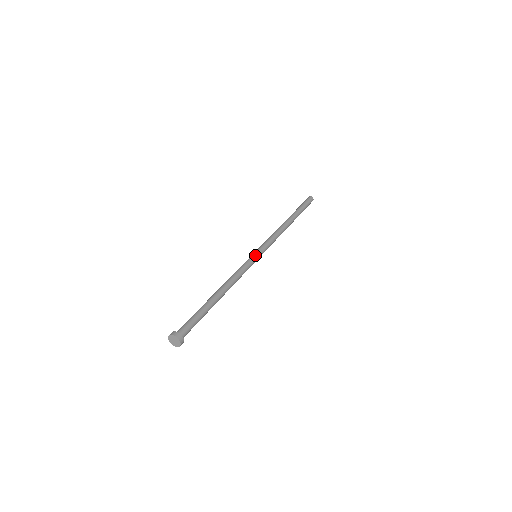
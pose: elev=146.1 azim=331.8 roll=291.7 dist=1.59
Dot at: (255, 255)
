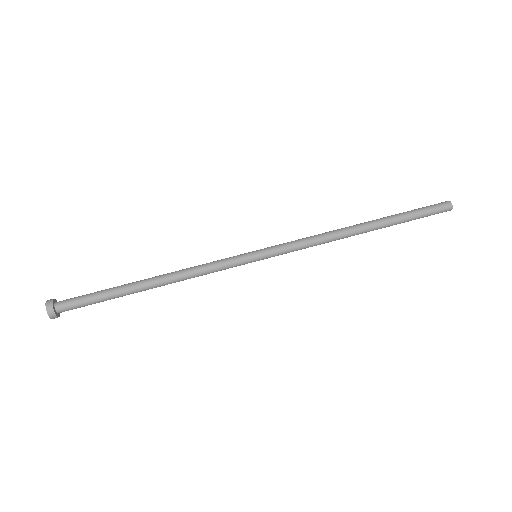
Dot at: (250, 254)
